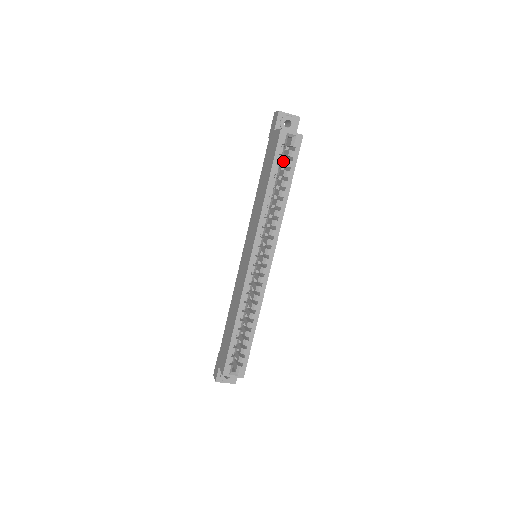
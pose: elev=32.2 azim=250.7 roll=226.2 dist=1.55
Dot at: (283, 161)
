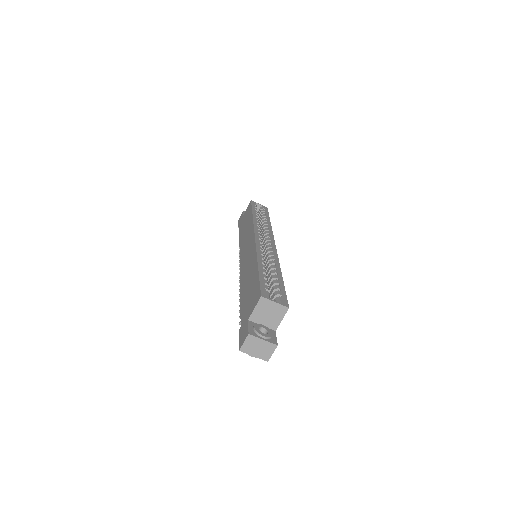
Dot at: occluded
